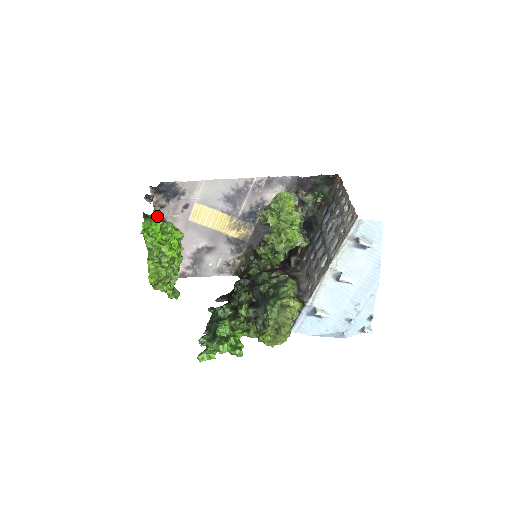
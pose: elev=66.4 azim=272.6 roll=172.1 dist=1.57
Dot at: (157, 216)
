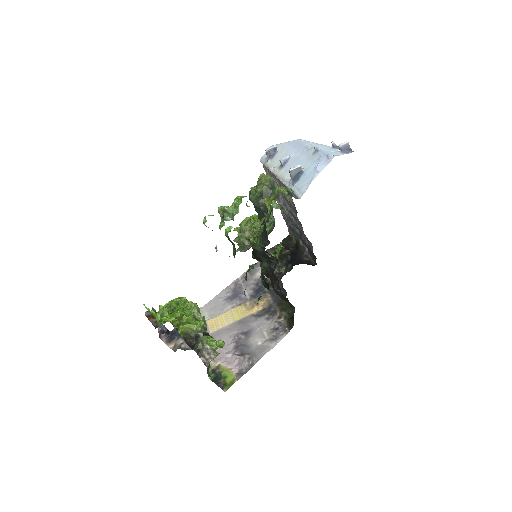
Dot at: occluded
